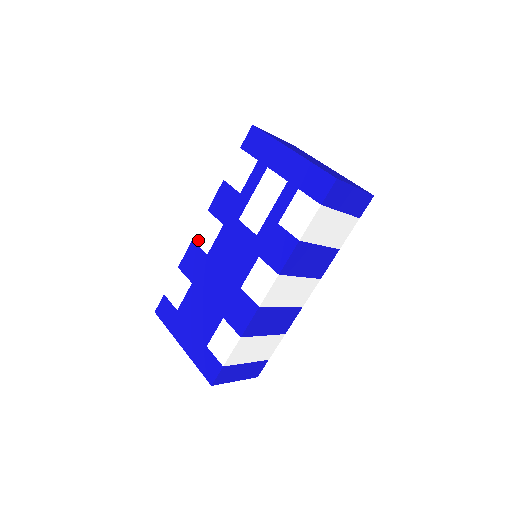
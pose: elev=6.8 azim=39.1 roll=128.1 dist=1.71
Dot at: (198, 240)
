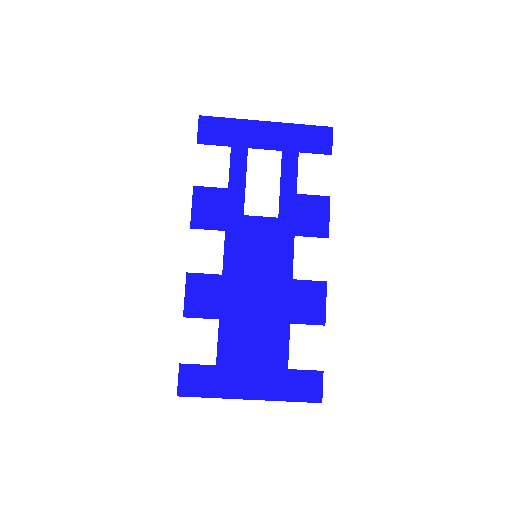
Dot at: (197, 267)
